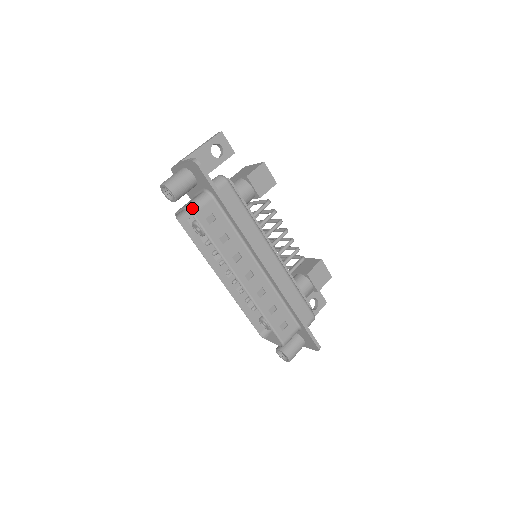
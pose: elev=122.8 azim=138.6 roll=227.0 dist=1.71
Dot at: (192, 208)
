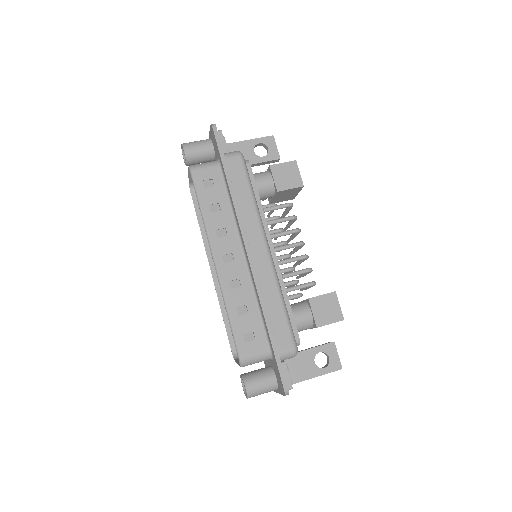
Dot at: (193, 166)
